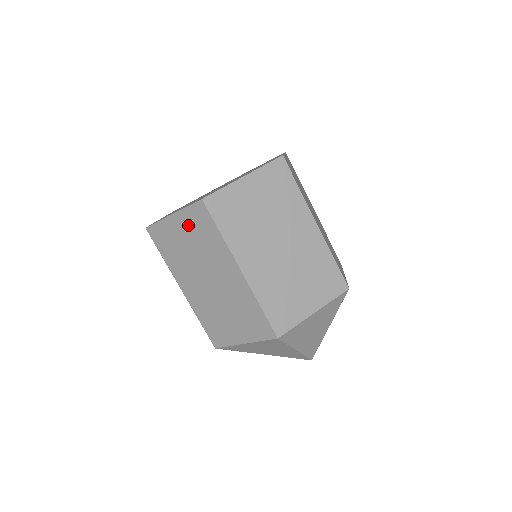
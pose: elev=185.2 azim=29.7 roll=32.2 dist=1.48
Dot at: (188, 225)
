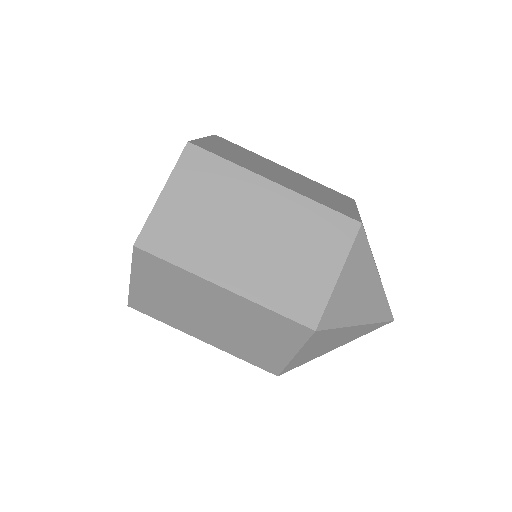
Dot at: (149, 278)
